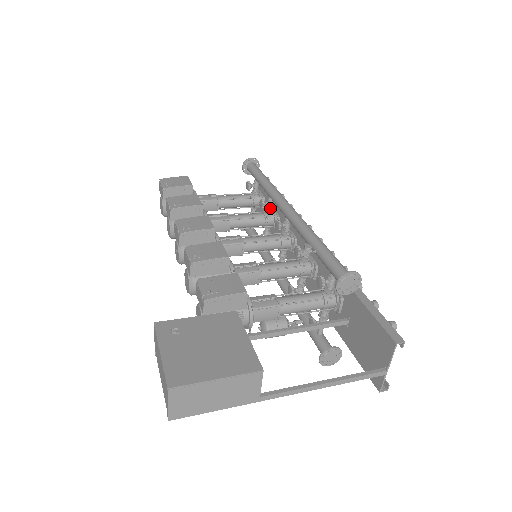
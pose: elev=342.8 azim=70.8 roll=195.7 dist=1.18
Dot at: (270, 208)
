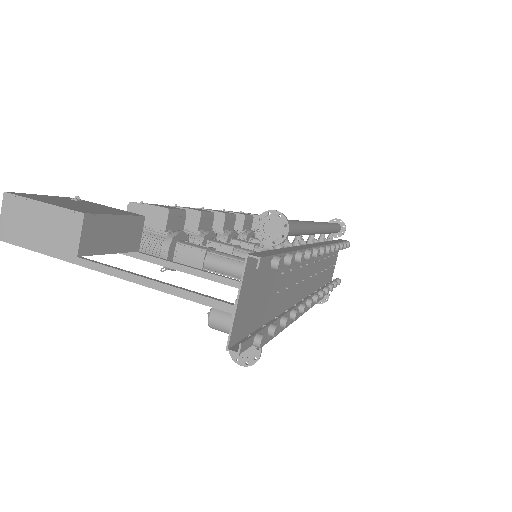
Dot at: occluded
